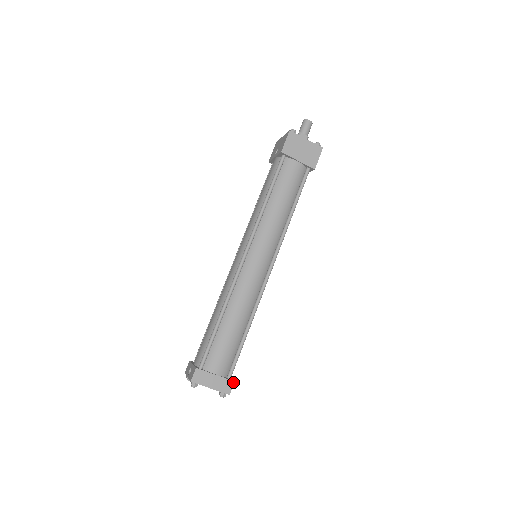
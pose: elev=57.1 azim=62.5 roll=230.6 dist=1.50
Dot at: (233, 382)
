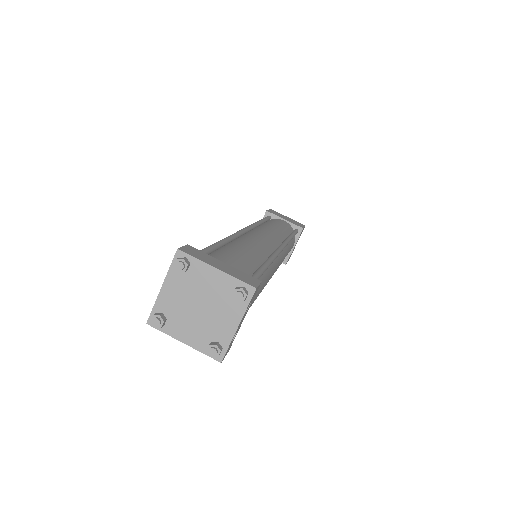
Dot at: (258, 281)
